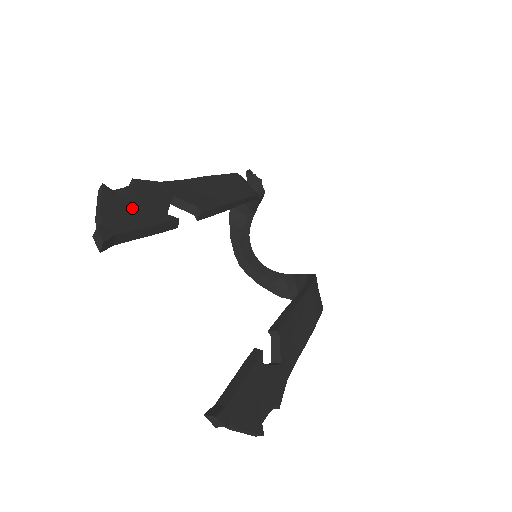
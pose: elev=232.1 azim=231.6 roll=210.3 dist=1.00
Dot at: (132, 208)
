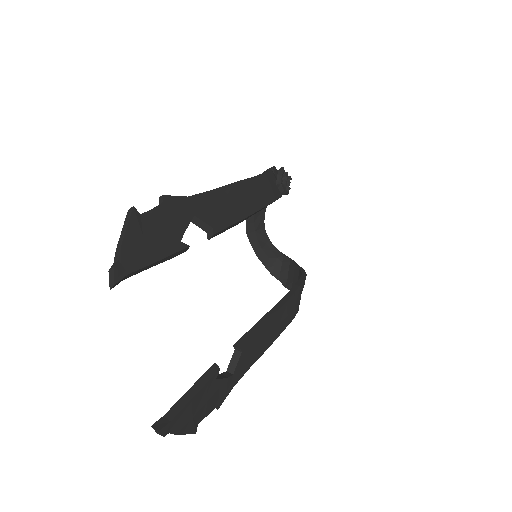
Dot at: (151, 238)
